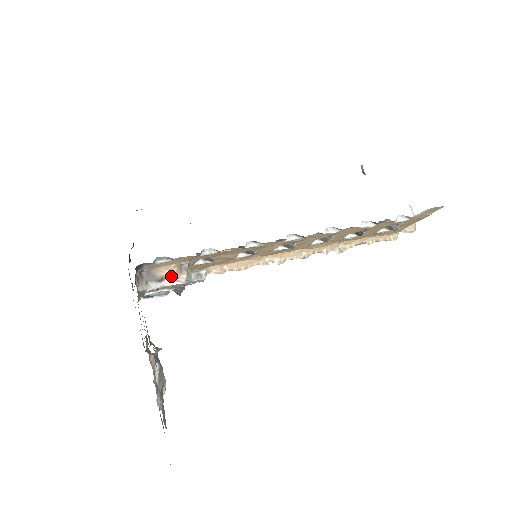
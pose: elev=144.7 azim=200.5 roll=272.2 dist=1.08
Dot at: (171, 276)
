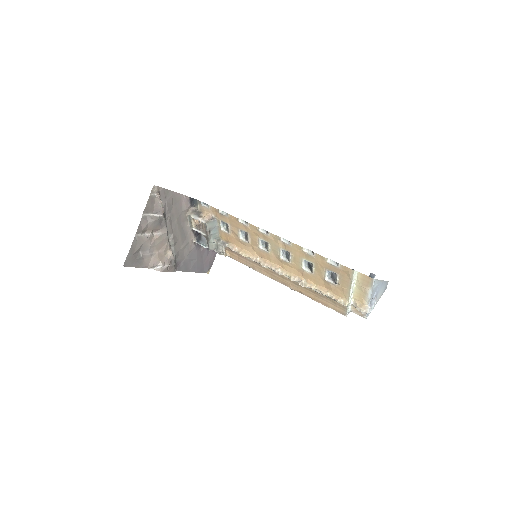
Dot at: (204, 217)
